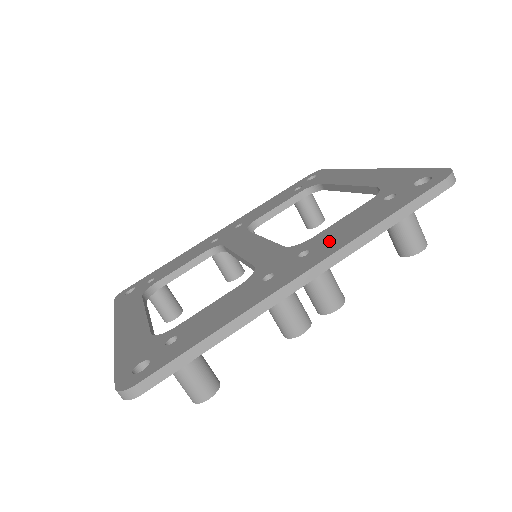
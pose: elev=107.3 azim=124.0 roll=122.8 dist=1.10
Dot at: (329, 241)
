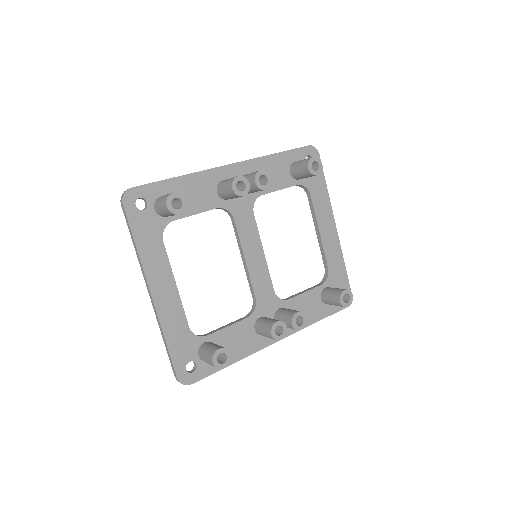
Dot at: occluded
